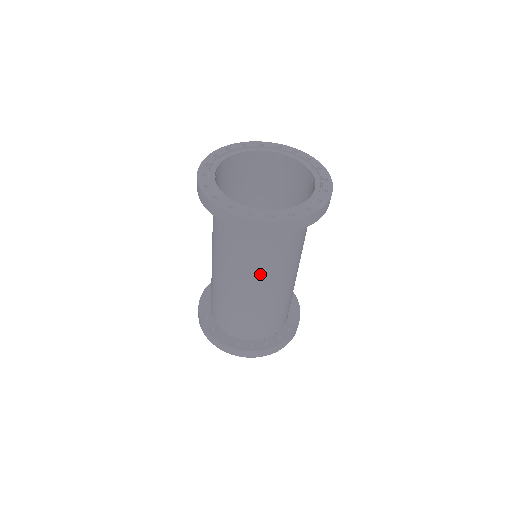
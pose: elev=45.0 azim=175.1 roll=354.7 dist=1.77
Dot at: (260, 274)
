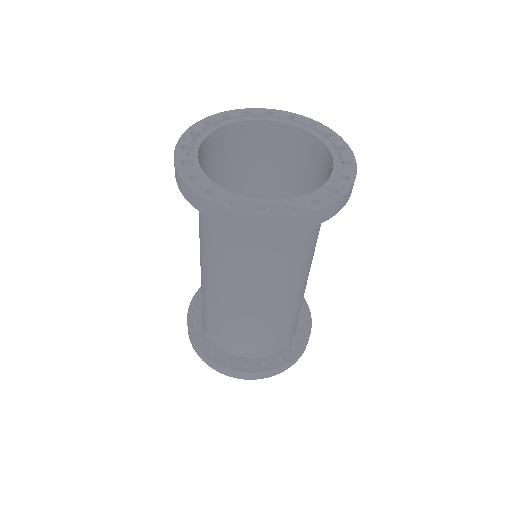
Dot at: (290, 277)
